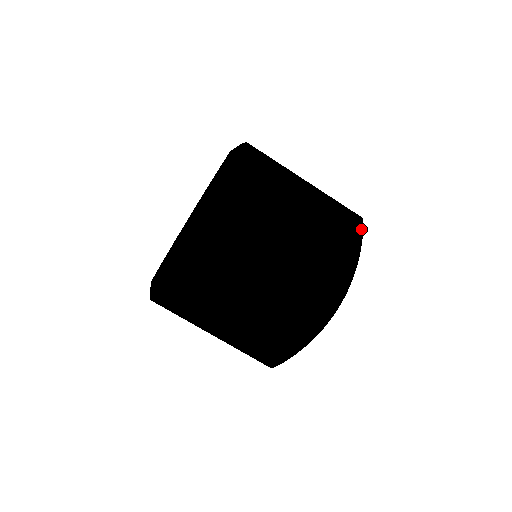
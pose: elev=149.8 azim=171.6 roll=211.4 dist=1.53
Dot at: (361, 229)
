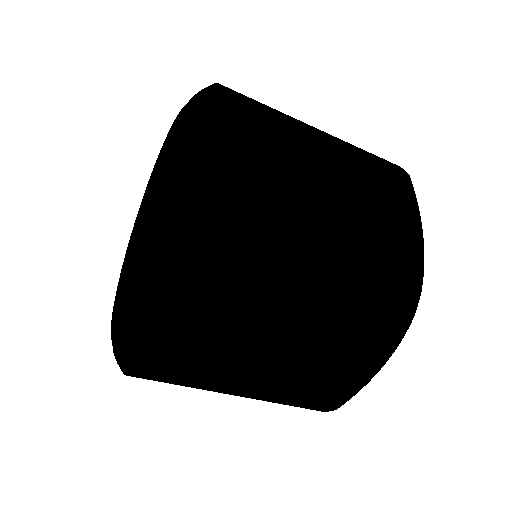
Dot at: (406, 326)
